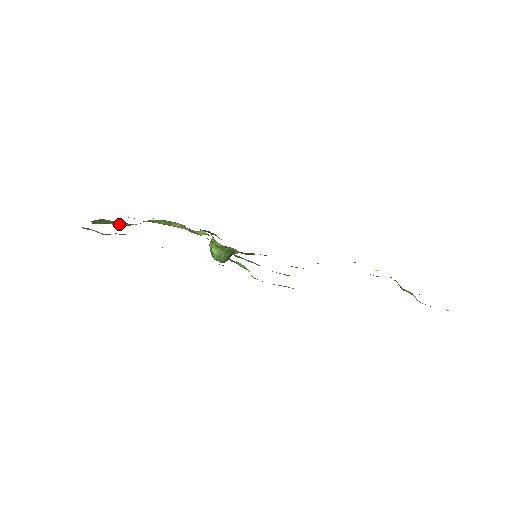
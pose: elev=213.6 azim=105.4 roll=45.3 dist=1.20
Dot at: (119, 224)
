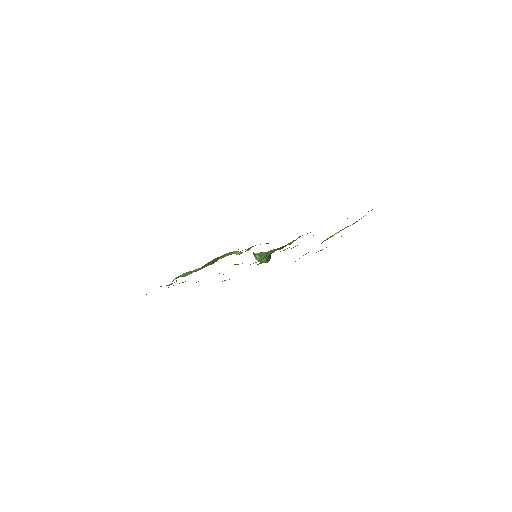
Dot at: (195, 271)
